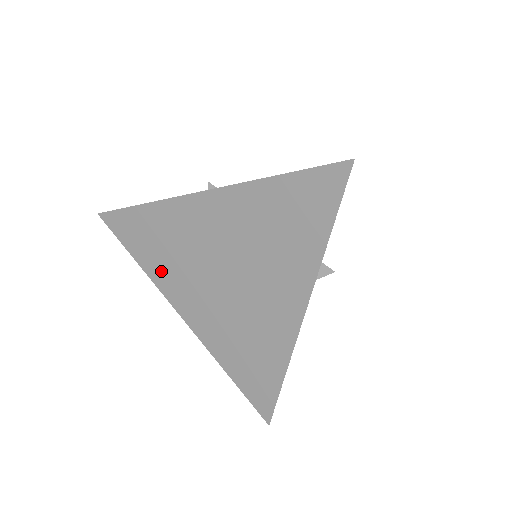
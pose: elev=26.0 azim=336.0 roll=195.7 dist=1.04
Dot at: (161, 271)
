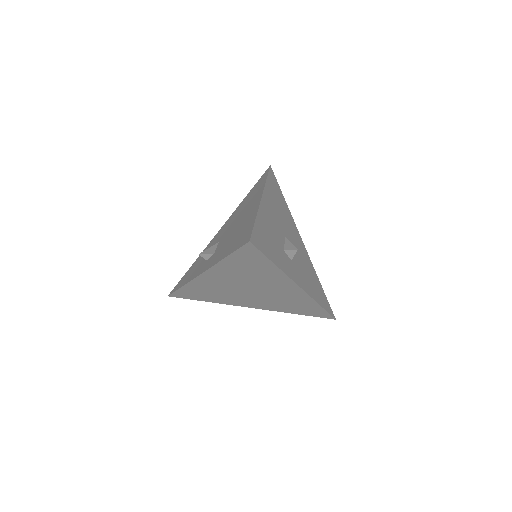
Dot at: (221, 300)
